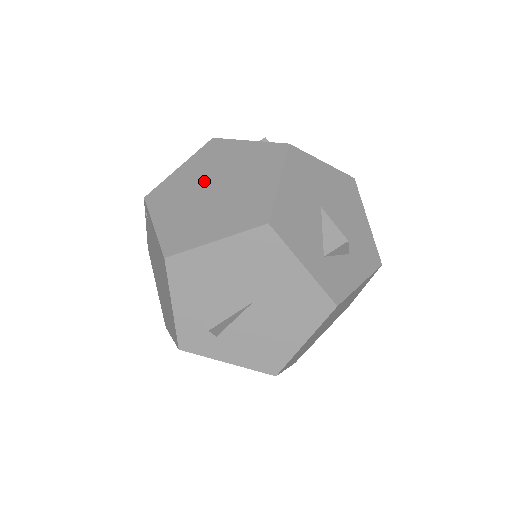
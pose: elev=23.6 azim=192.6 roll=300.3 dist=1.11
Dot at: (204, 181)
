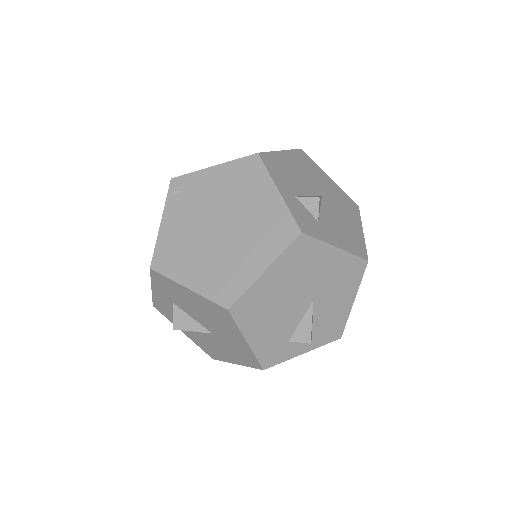
Dot at: occluded
